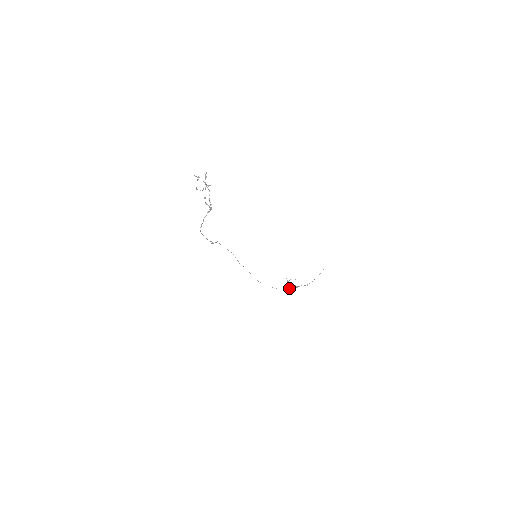
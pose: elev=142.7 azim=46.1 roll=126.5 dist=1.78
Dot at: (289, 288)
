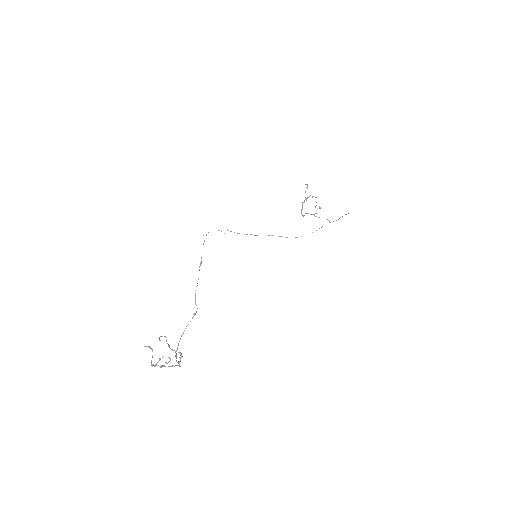
Dot at: occluded
